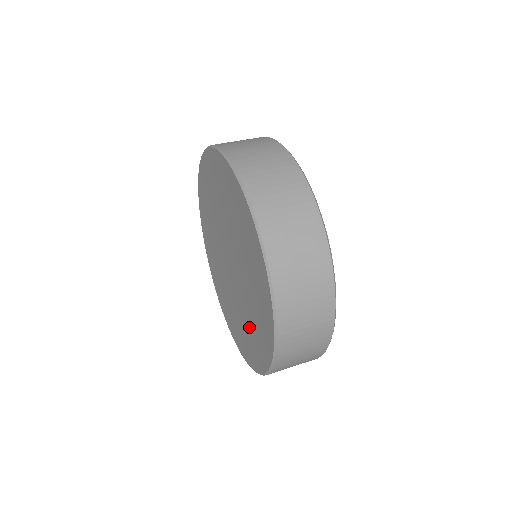
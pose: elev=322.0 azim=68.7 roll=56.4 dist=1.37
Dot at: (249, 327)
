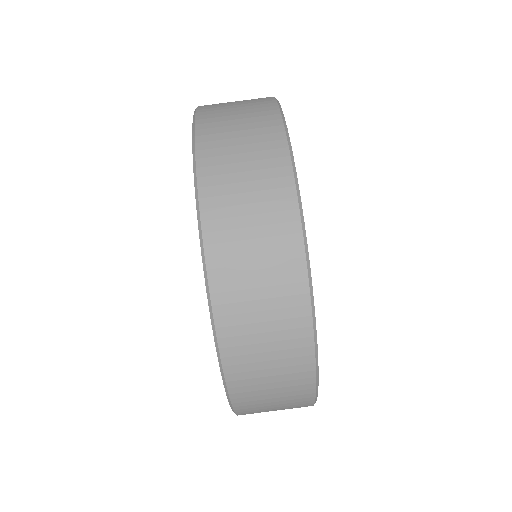
Dot at: occluded
